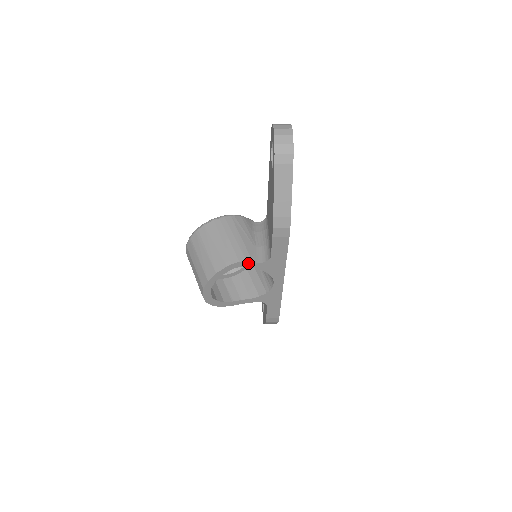
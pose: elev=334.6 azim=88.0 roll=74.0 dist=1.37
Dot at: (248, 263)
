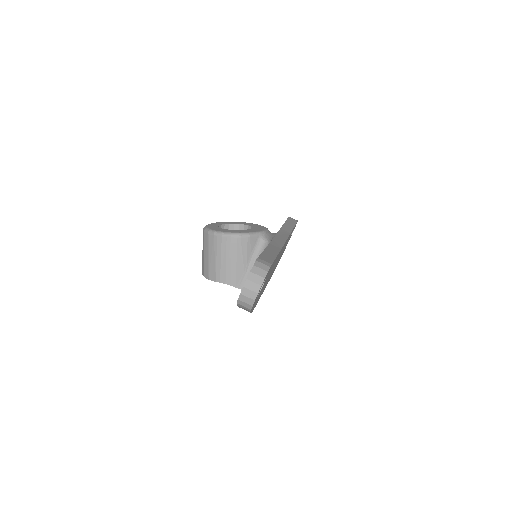
Dot at: (233, 285)
